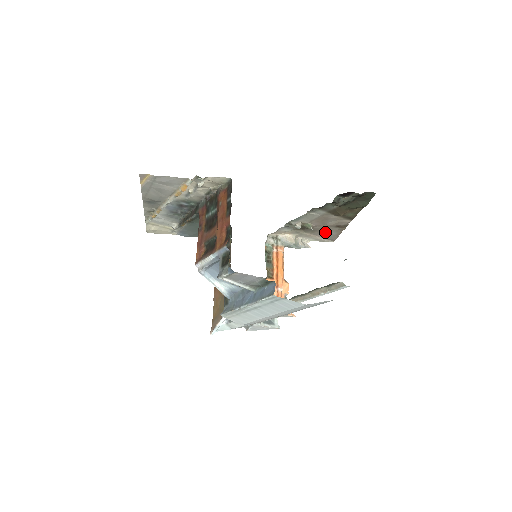
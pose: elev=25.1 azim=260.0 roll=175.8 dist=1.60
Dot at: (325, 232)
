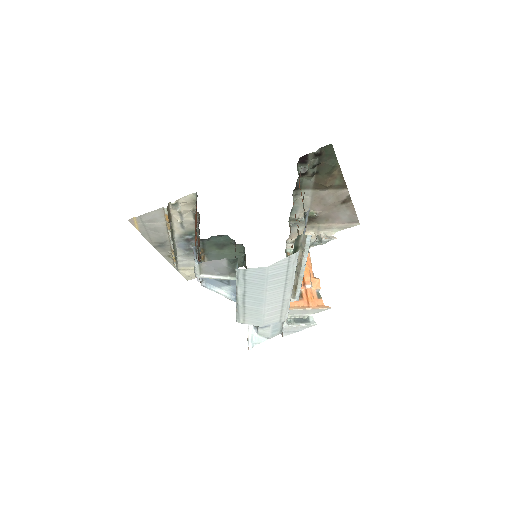
Dot at: (338, 215)
